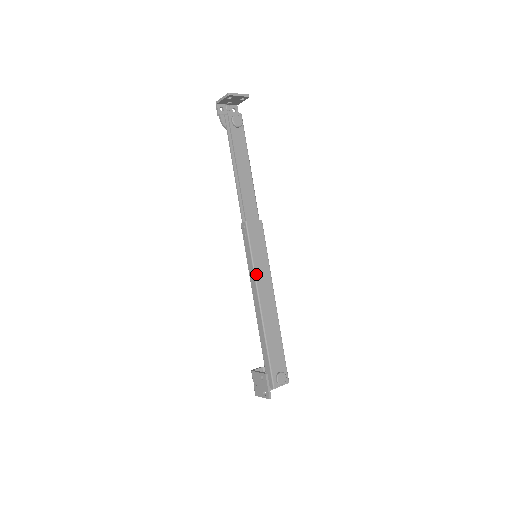
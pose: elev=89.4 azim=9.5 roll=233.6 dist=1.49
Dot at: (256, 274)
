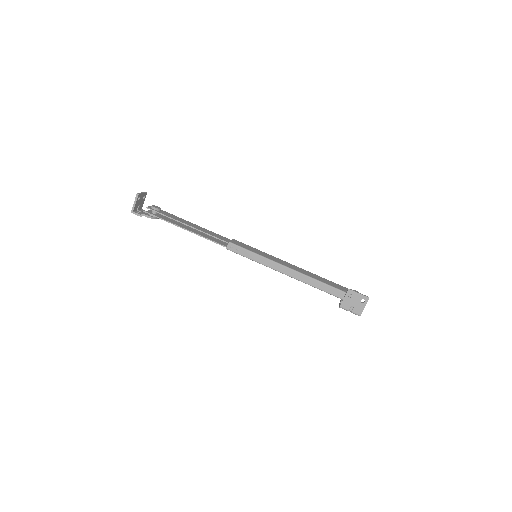
Dot at: (270, 259)
